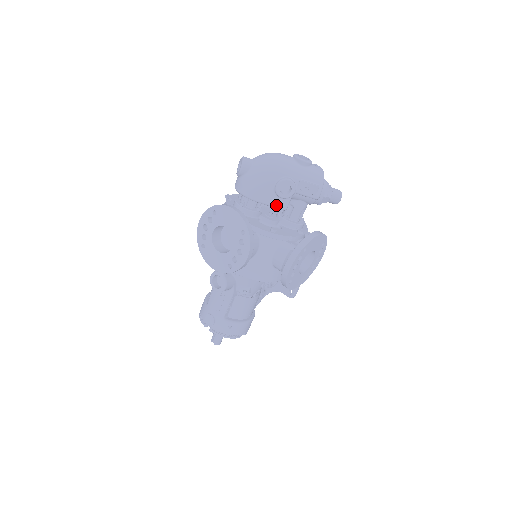
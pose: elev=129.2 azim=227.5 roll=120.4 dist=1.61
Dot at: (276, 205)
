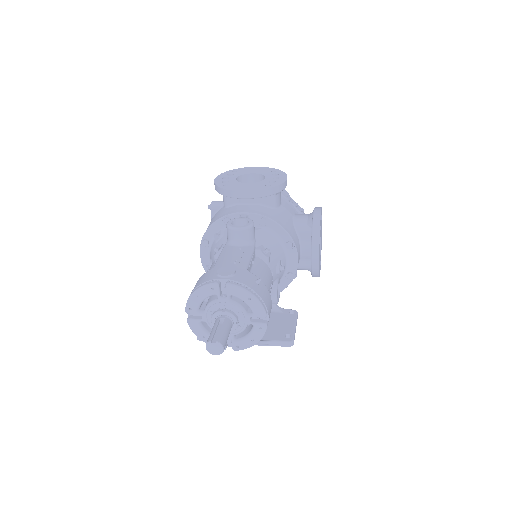
Dot at: occluded
